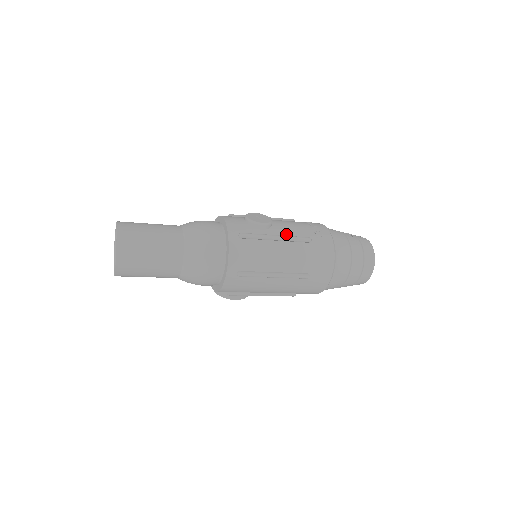
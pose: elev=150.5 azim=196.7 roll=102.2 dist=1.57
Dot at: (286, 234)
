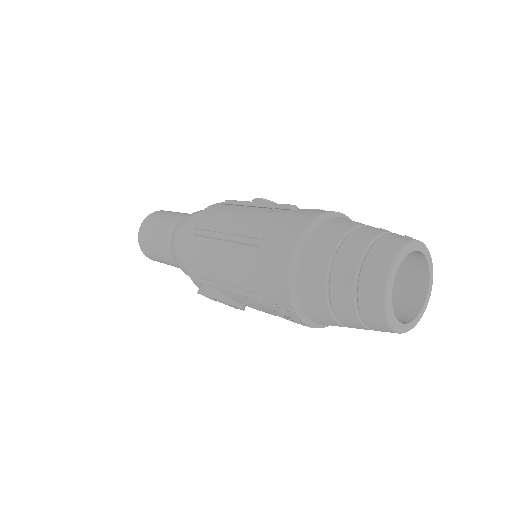
Dot at: occluded
